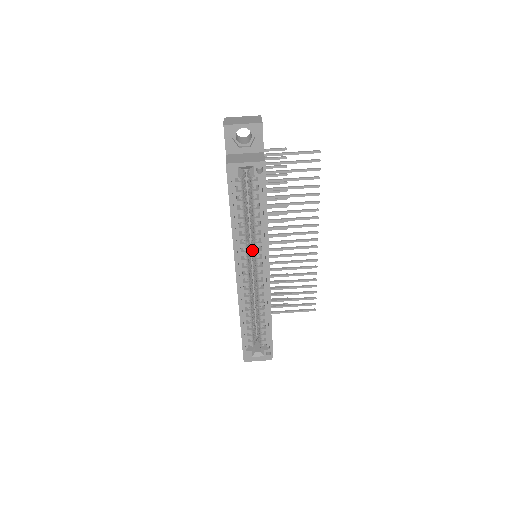
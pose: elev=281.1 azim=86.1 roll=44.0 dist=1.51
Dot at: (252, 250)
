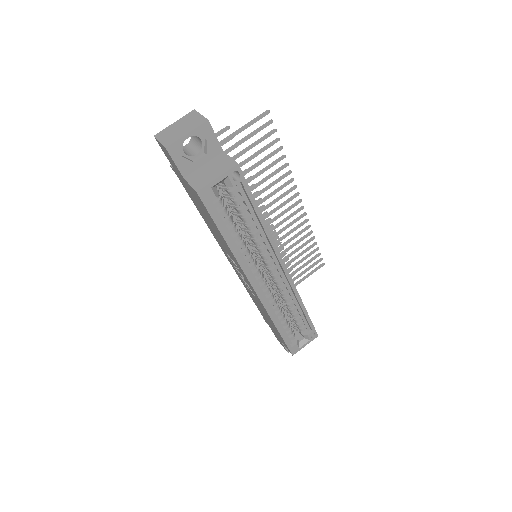
Dot at: (256, 257)
